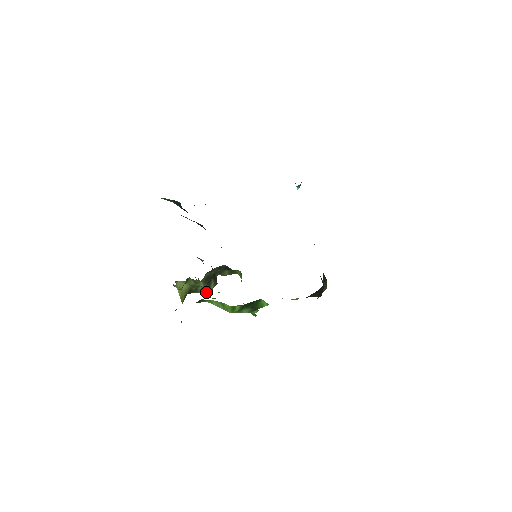
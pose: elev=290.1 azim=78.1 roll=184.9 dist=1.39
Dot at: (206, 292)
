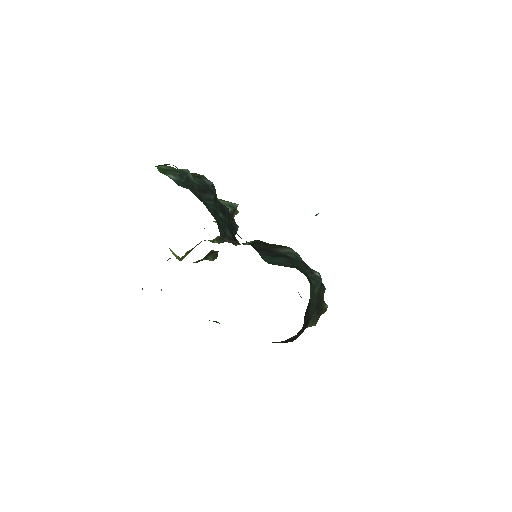
Dot at: occluded
